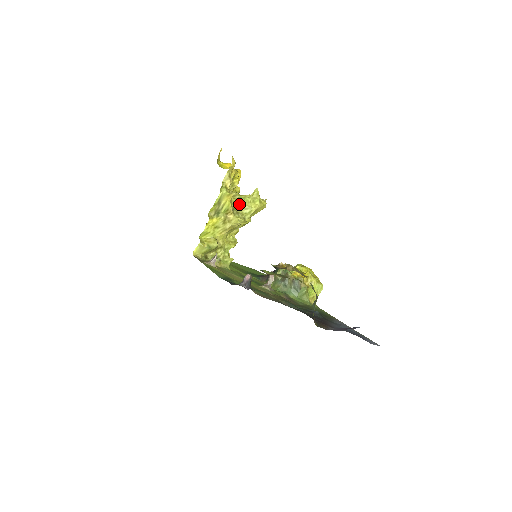
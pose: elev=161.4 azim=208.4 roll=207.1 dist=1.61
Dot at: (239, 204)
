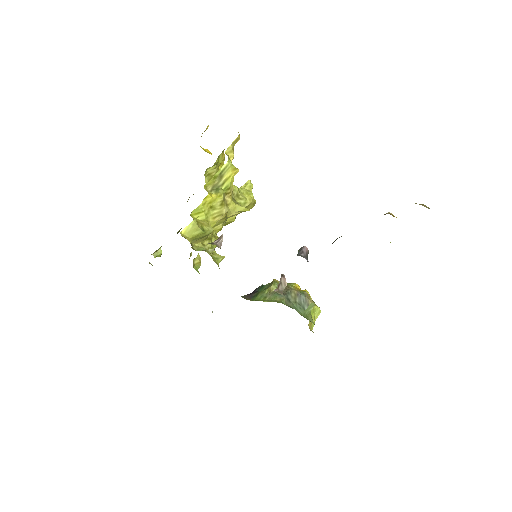
Dot at: (234, 190)
